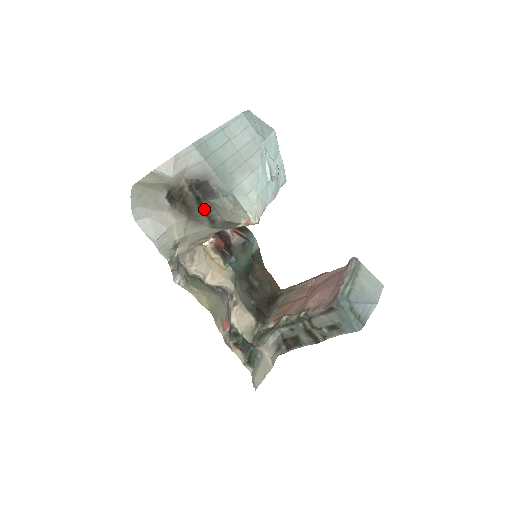
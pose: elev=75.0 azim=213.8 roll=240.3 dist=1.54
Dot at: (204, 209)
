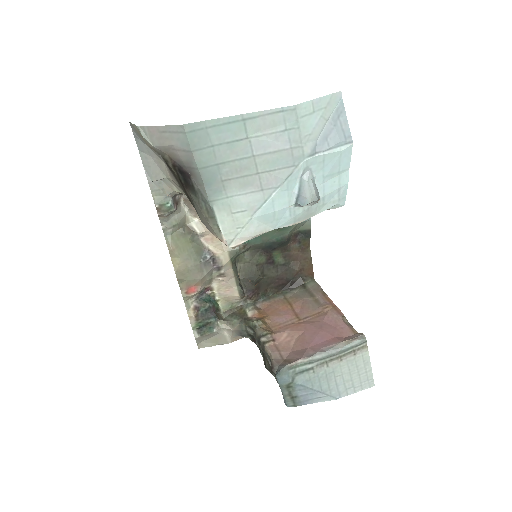
Dot at: (187, 194)
